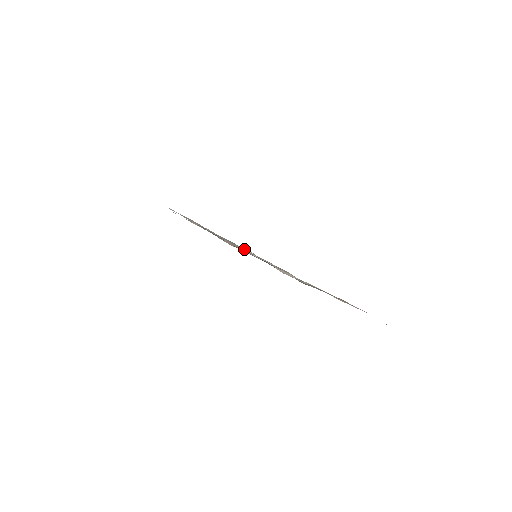
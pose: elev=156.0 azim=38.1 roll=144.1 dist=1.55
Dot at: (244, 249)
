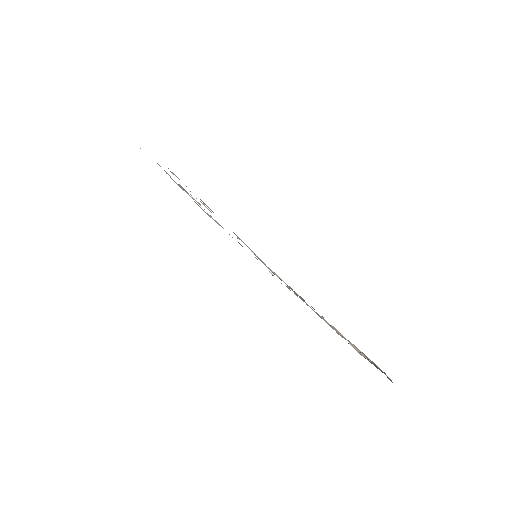
Dot at: occluded
